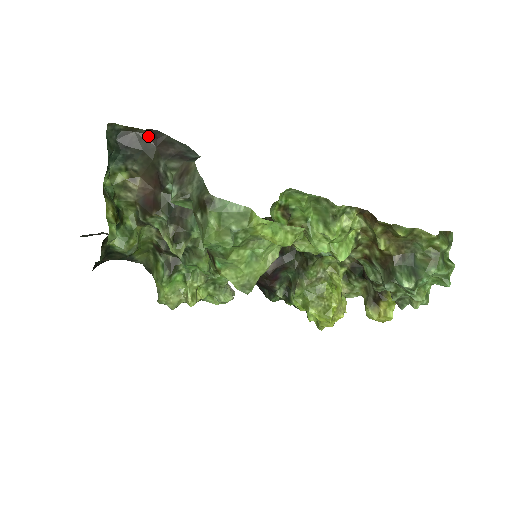
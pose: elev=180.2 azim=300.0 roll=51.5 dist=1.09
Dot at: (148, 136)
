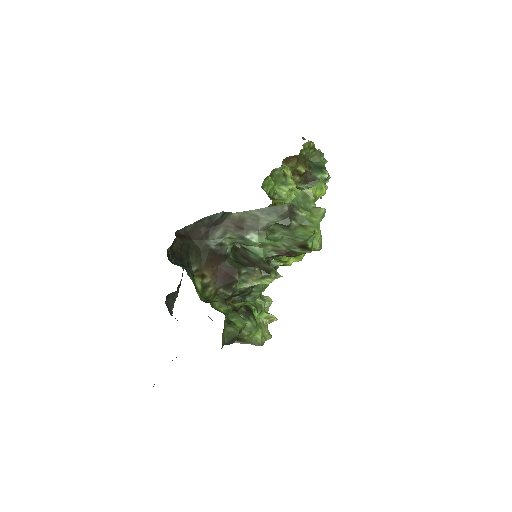
Dot at: (181, 239)
